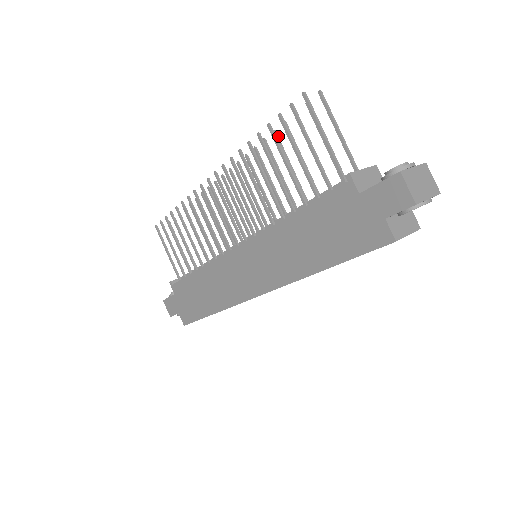
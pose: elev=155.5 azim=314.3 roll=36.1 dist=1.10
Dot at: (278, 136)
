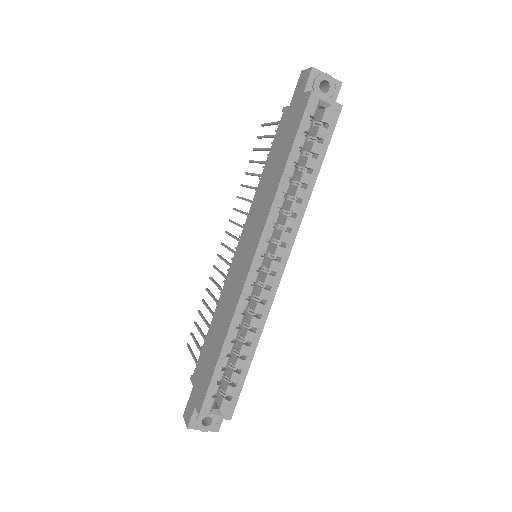
Dot at: occluded
